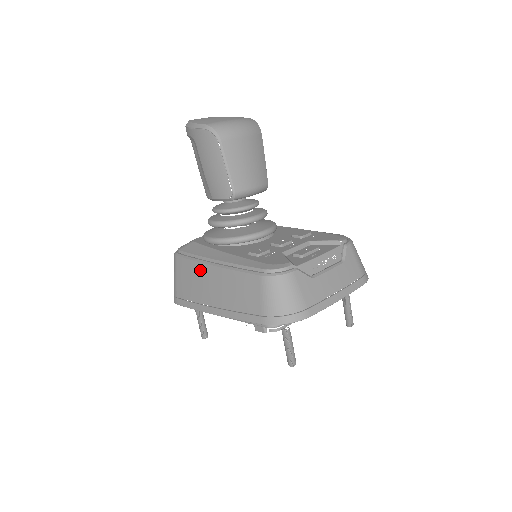
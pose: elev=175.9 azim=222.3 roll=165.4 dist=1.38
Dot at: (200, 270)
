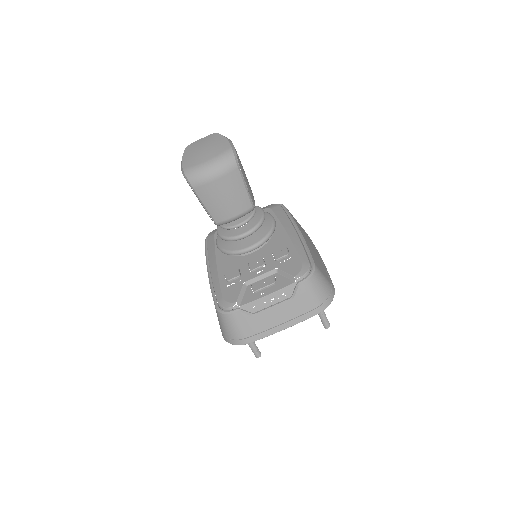
Dot at: occluded
